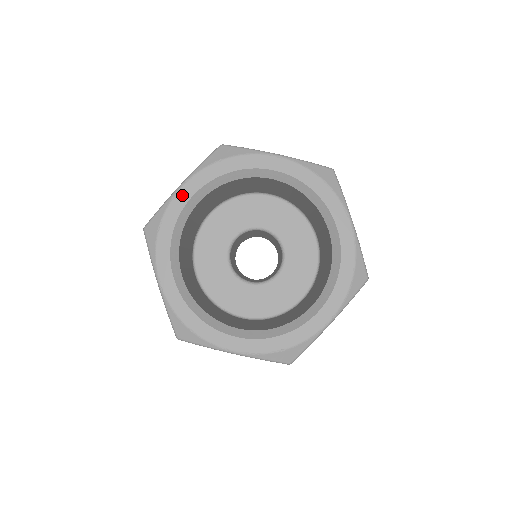
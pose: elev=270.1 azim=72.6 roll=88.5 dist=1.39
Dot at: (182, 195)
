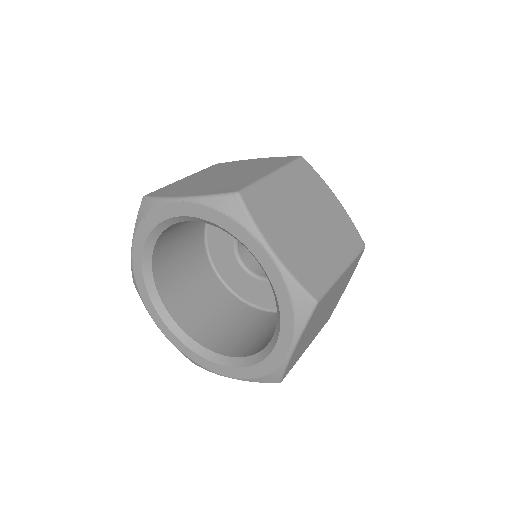
Dot at: (136, 255)
